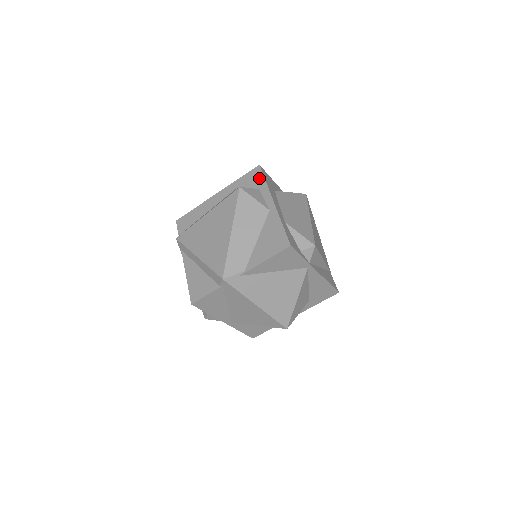
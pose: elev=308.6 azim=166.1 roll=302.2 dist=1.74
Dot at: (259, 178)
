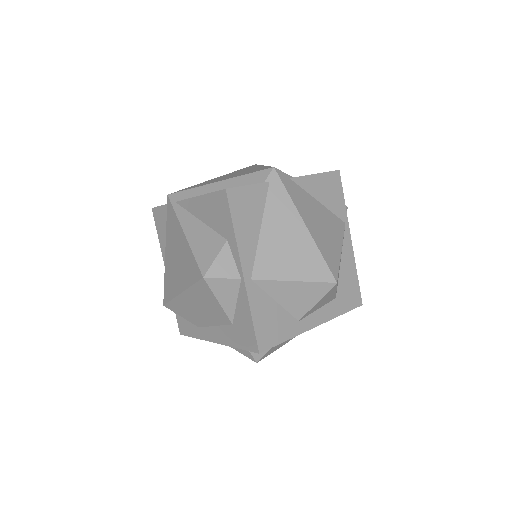
Dot at: occluded
